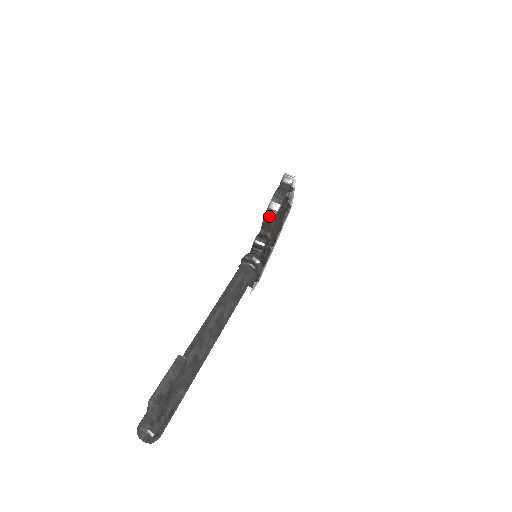
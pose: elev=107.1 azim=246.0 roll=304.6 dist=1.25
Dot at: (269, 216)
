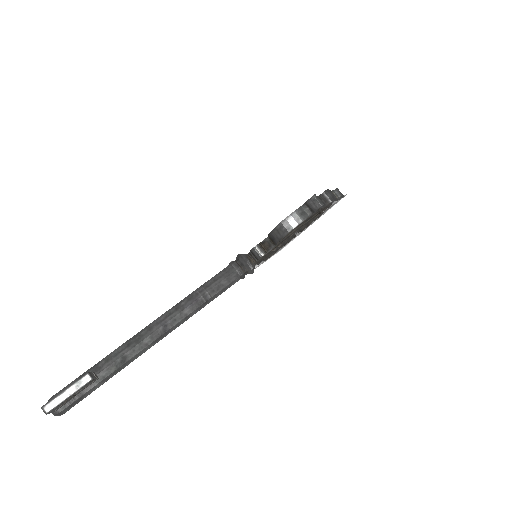
Dot at: (274, 235)
